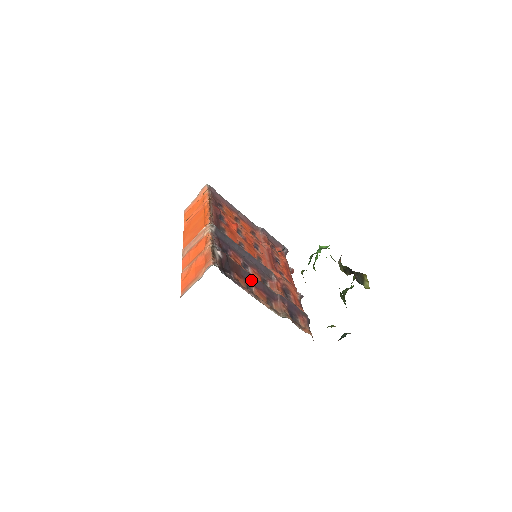
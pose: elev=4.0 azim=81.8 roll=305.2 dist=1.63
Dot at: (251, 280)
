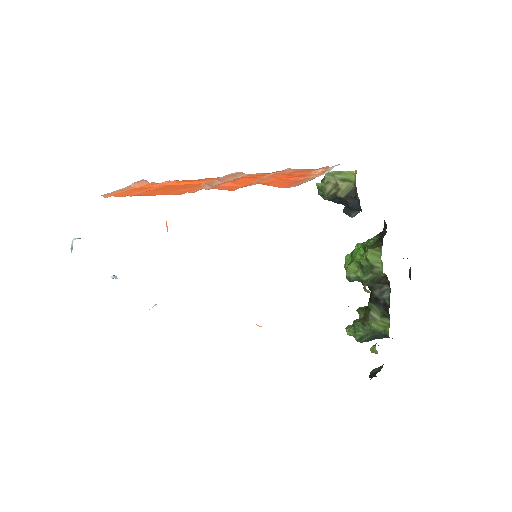
Dot at: occluded
